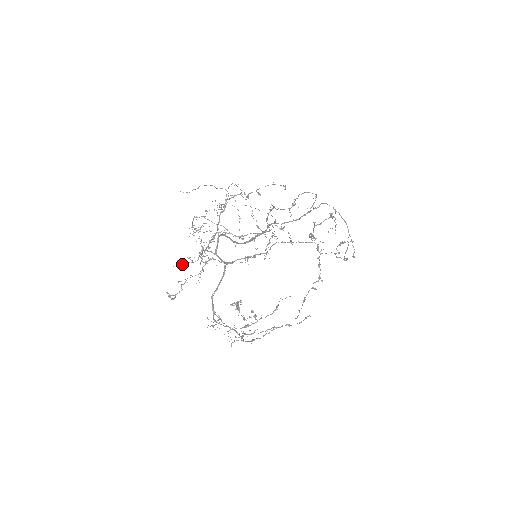
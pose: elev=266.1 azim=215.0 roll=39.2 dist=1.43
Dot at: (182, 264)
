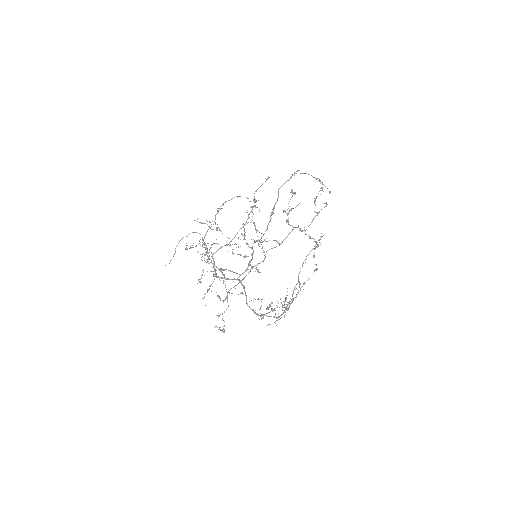
Dot at: occluded
